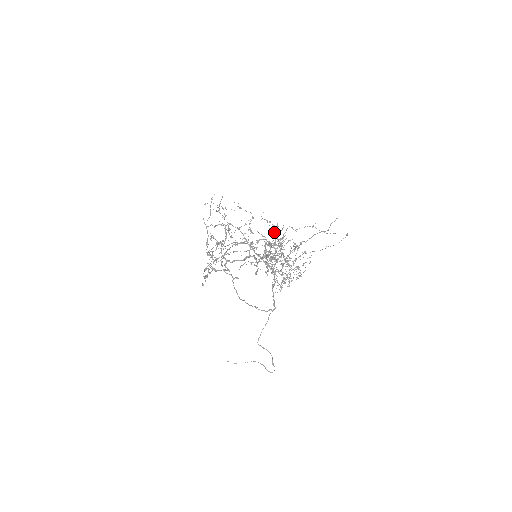
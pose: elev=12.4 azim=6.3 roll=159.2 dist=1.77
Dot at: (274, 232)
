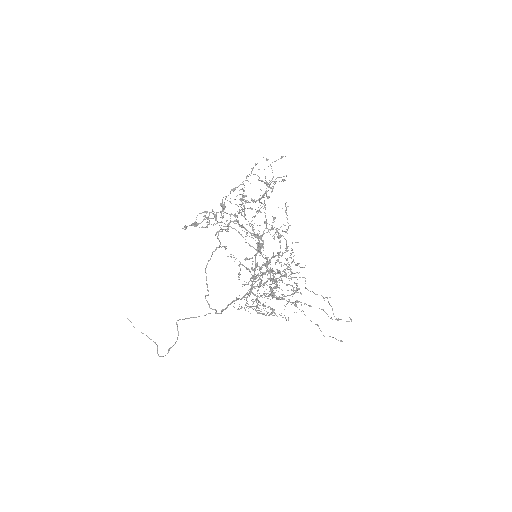
Dot at: (286, 268)
